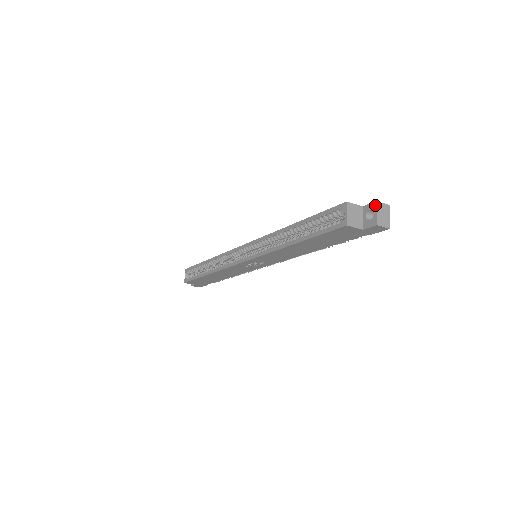
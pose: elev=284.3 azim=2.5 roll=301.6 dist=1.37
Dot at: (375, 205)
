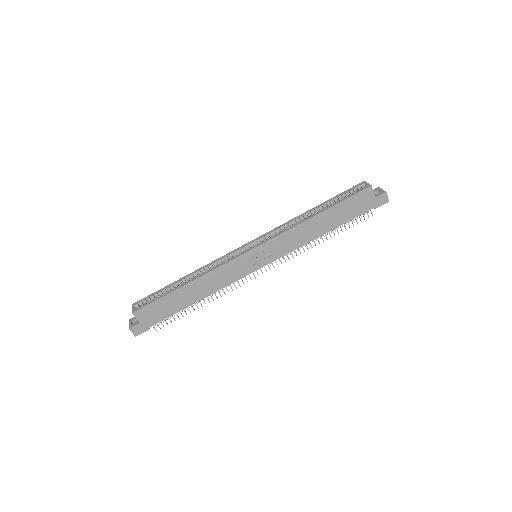
Dot at: (379, 188)
